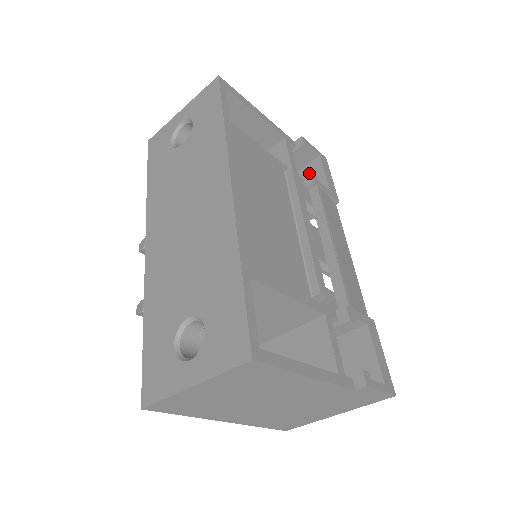
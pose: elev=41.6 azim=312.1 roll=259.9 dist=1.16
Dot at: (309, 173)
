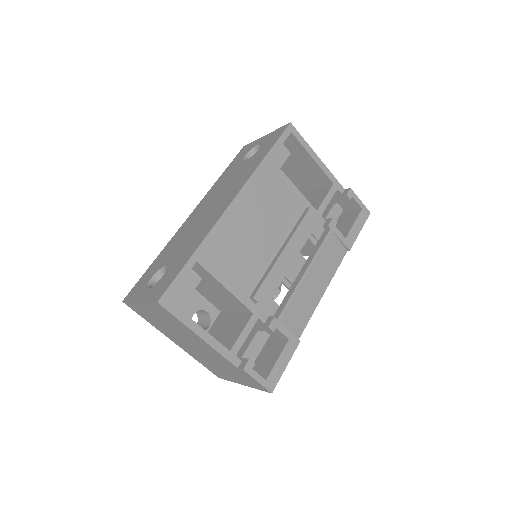
Dot at: (331, 218)
